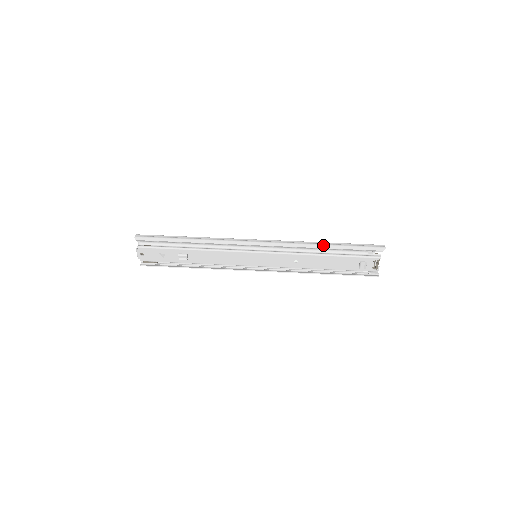
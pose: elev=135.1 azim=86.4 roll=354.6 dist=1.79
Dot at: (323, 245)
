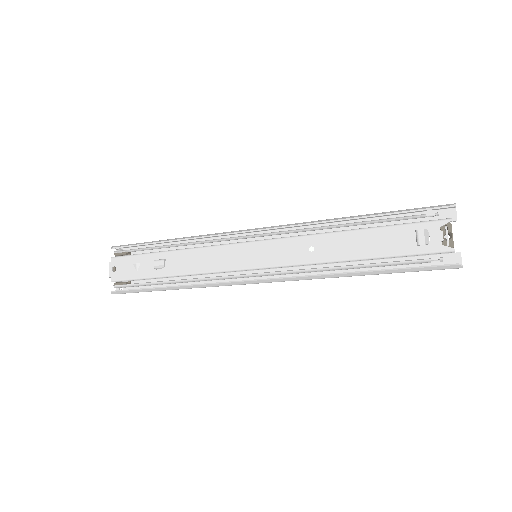
Dot at: (350, 216)
